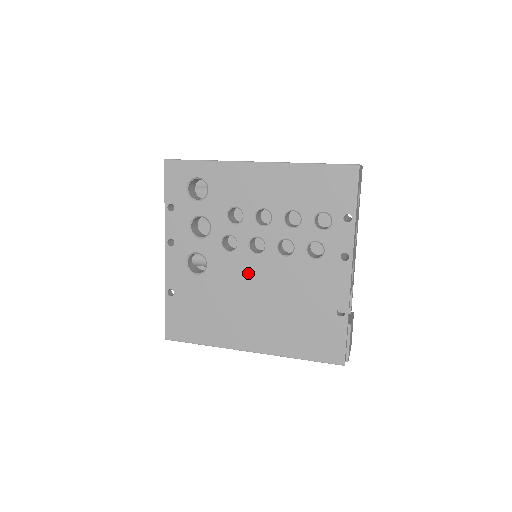
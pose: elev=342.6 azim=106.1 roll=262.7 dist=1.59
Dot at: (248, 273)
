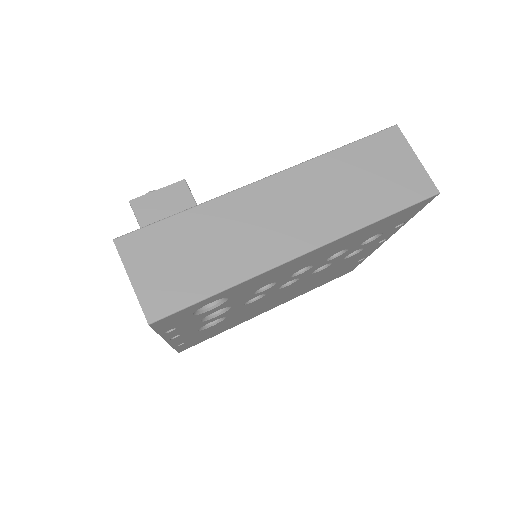
Dot at: occluded
